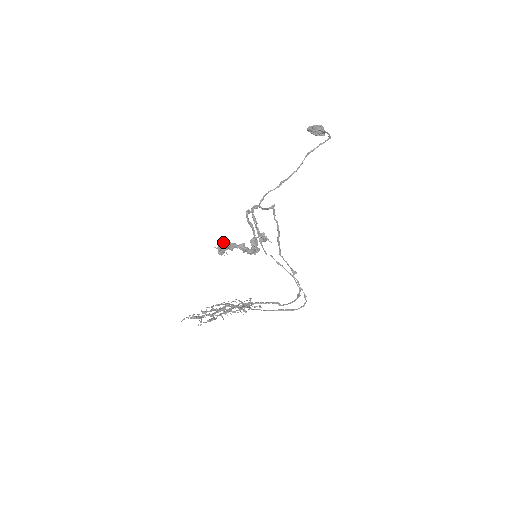
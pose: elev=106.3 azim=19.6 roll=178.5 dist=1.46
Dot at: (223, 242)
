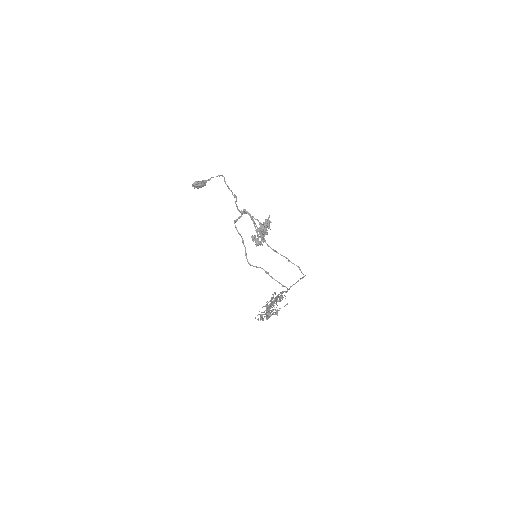
Dot at: (256, 229)
